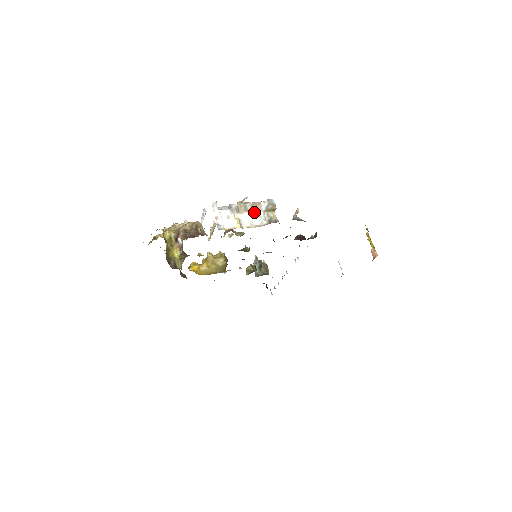
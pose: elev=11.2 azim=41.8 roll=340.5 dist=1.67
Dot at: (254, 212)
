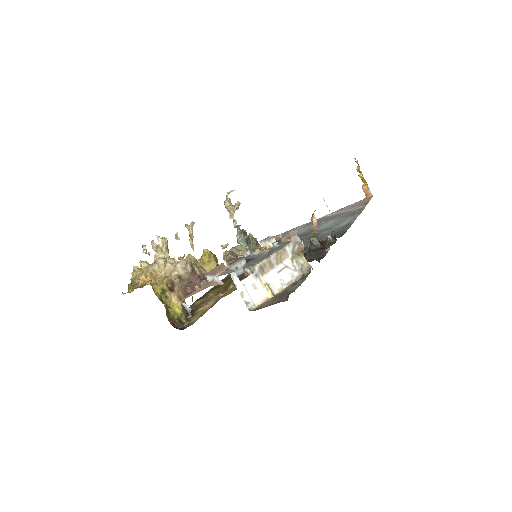
Dot at: (281, 265)
